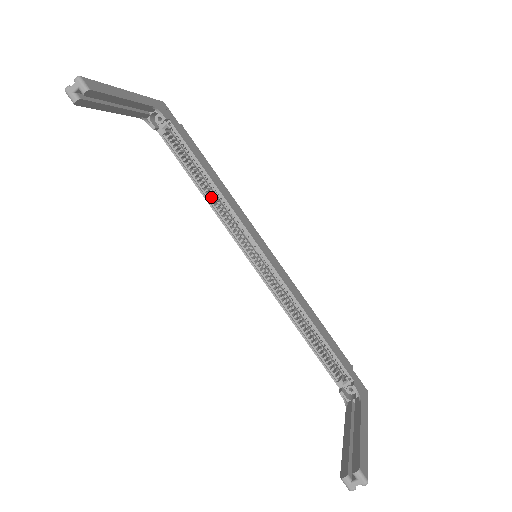
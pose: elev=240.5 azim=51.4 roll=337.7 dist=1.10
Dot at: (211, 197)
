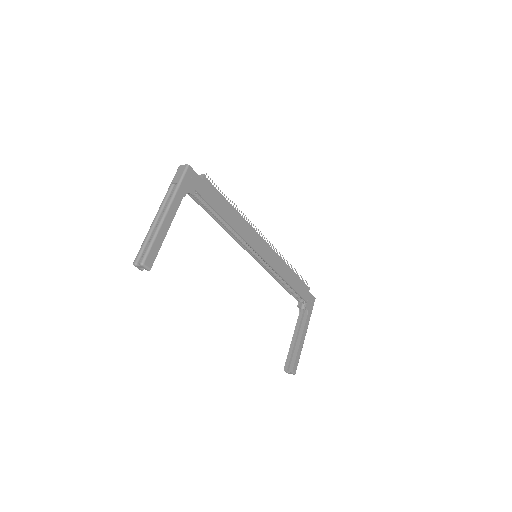
Dot at: (227, 227)
